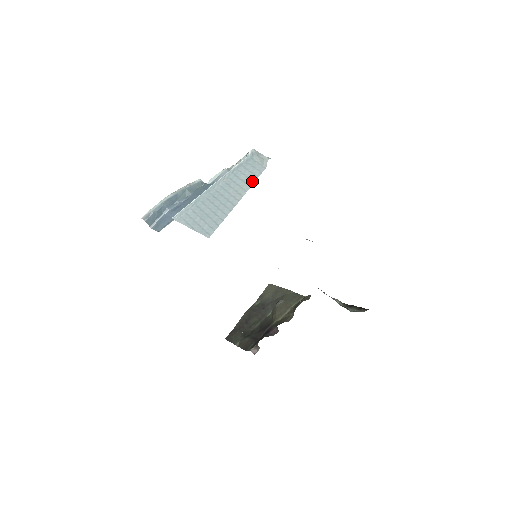
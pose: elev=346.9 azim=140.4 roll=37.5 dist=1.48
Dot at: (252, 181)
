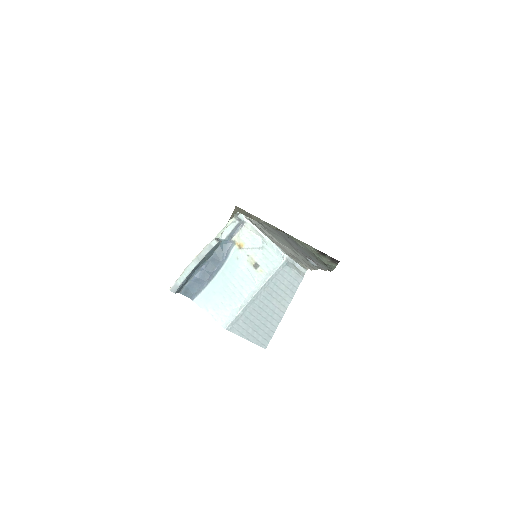
Dot at: (293, 293)
